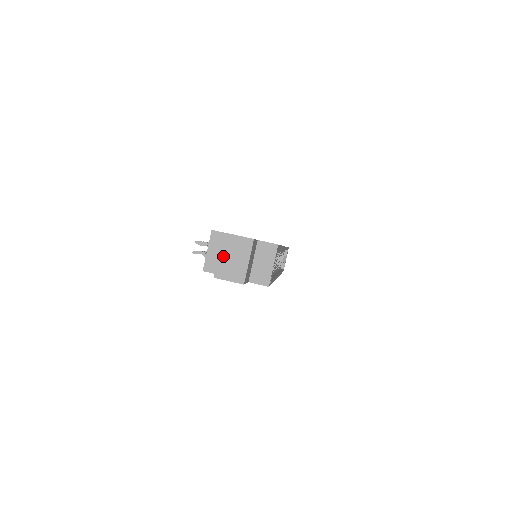
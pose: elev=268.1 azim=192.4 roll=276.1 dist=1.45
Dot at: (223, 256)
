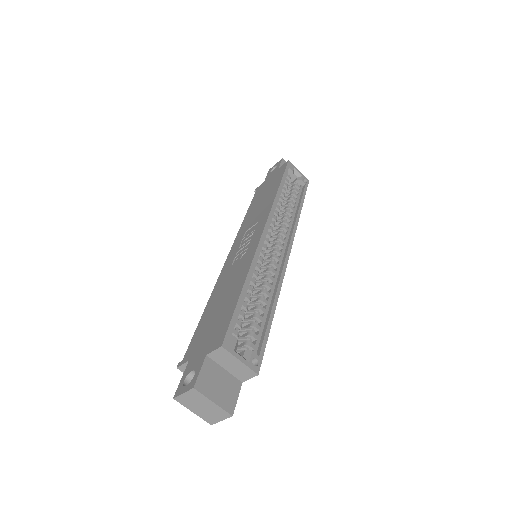
Dot at: (195, 411)
